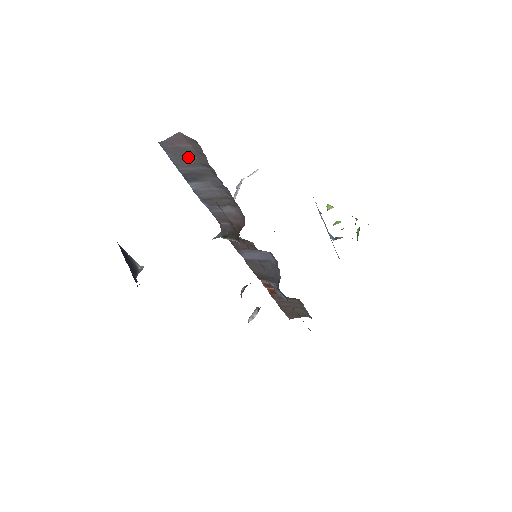
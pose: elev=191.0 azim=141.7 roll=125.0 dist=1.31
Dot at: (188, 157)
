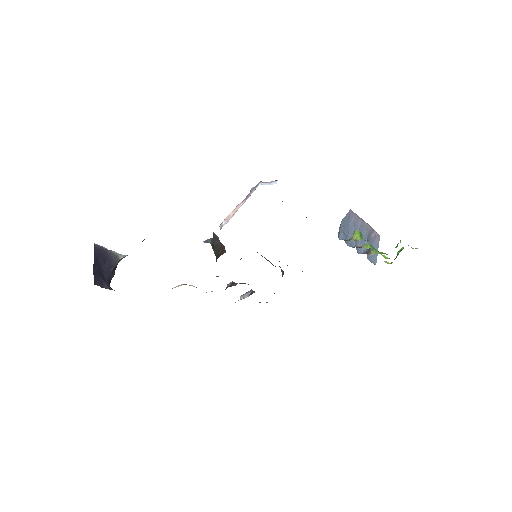
Dot at: occluded
